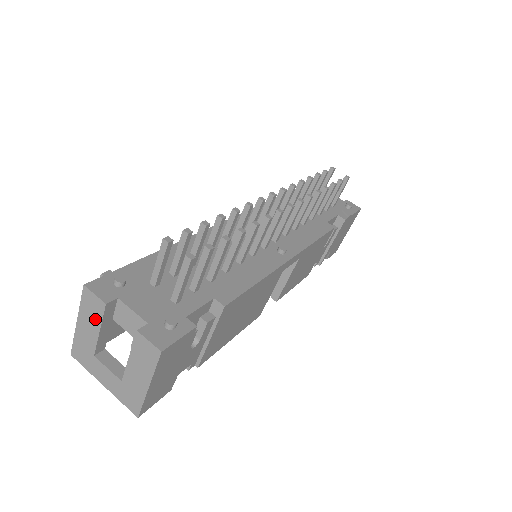
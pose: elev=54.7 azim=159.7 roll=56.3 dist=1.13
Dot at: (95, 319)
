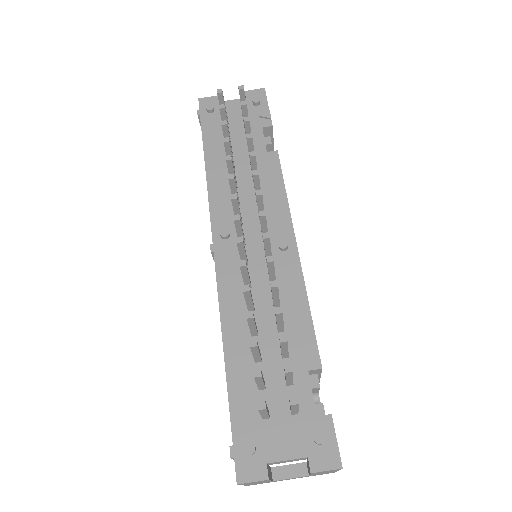
Dot at: occluded
